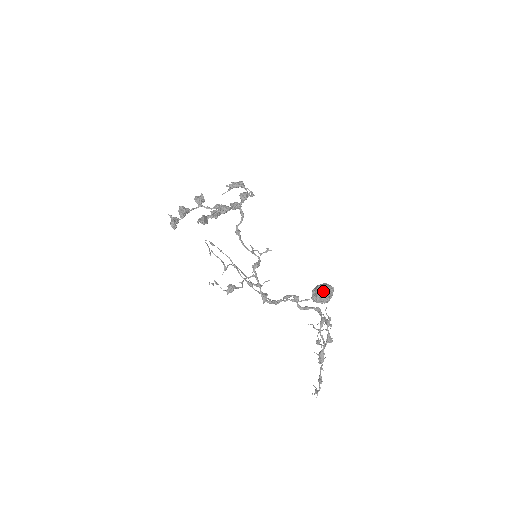
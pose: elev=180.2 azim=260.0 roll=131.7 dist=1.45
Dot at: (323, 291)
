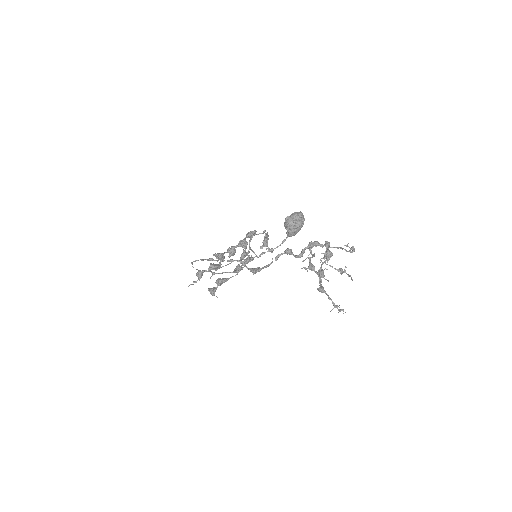
Dot at: (285, 220)
